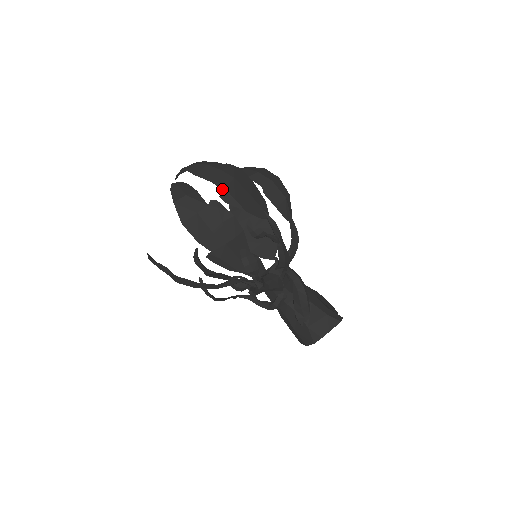
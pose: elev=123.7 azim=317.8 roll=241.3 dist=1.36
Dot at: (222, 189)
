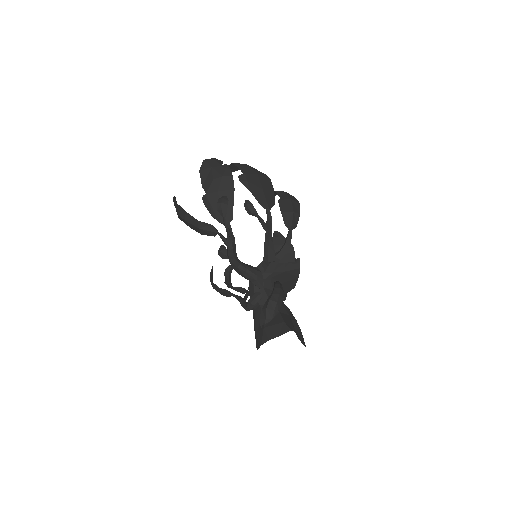
Dot at: (243, 174)
